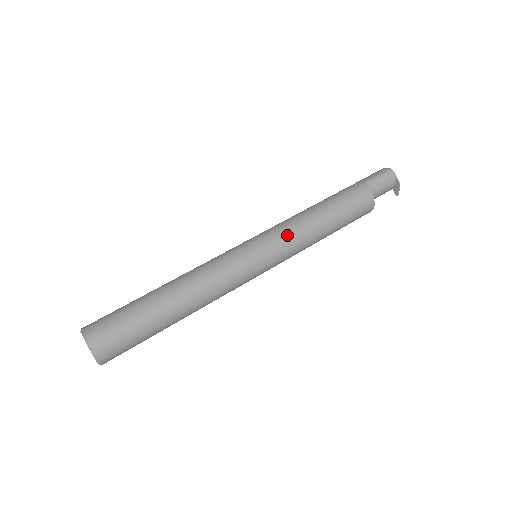
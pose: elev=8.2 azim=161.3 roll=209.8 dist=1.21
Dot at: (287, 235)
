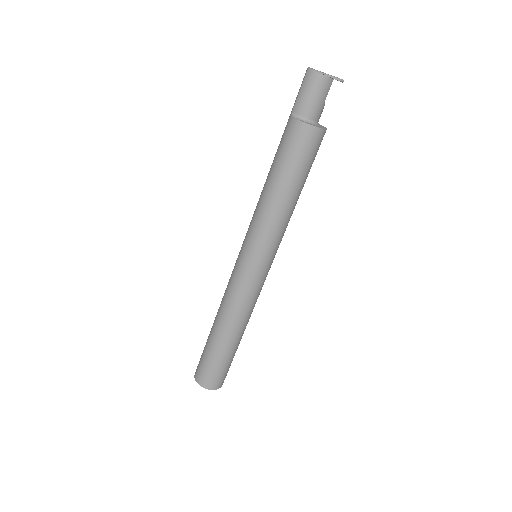
Dot at: (254, 229)
